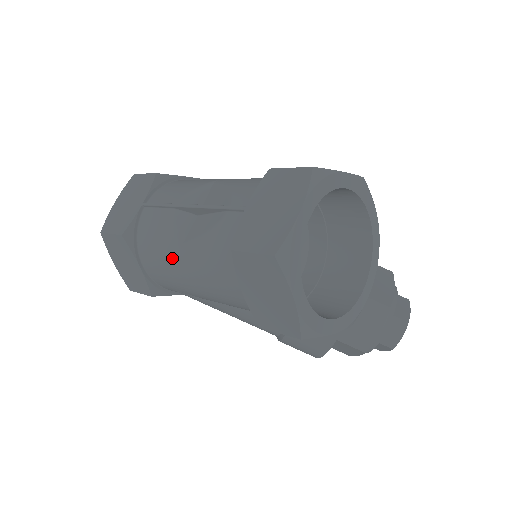
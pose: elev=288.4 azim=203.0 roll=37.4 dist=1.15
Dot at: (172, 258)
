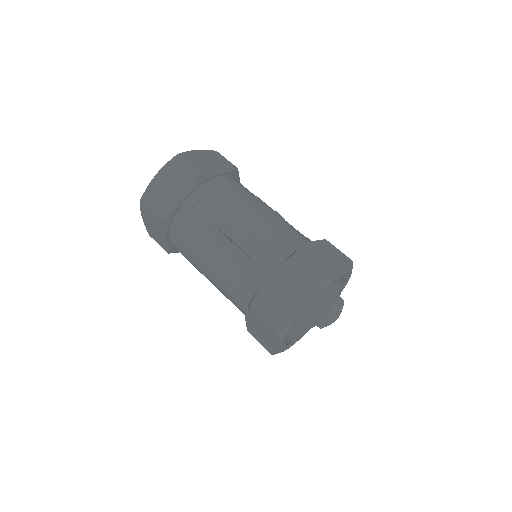
Dot at: (199, 260)
